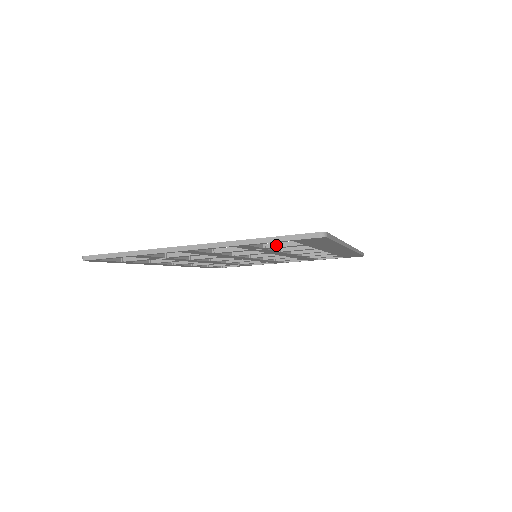
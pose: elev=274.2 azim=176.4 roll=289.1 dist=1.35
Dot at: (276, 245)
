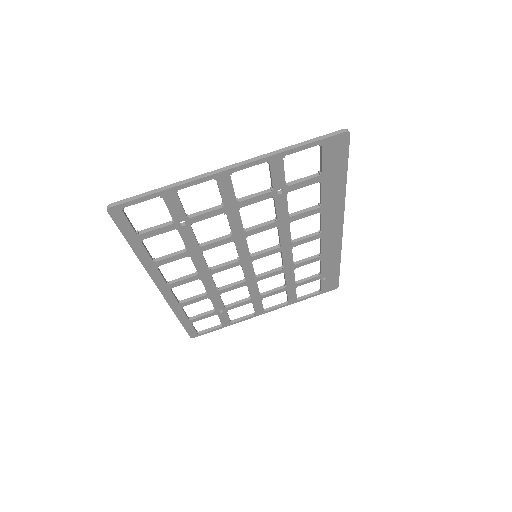
Dot at: (296, 181)
